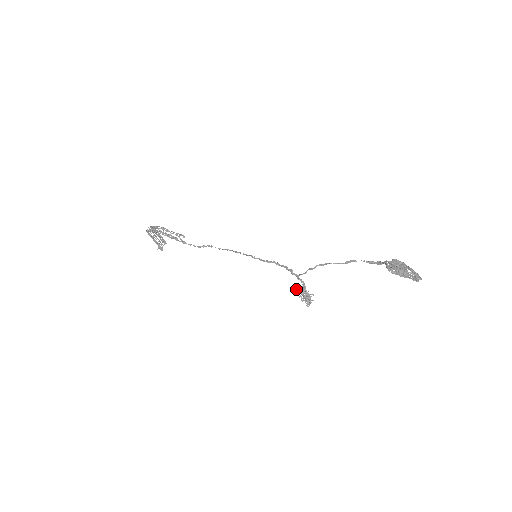
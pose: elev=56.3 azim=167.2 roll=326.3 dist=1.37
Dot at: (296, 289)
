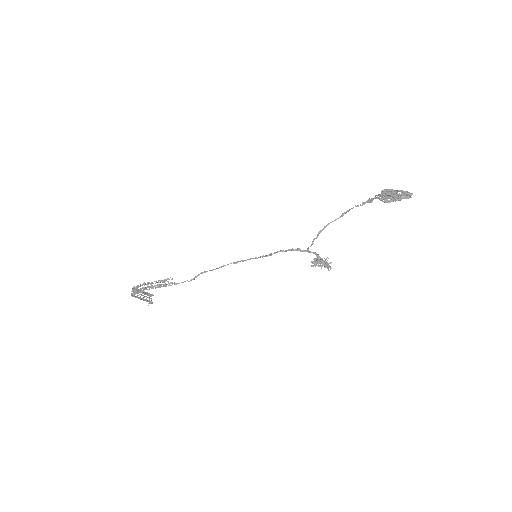
Dot at: (311, 262)
